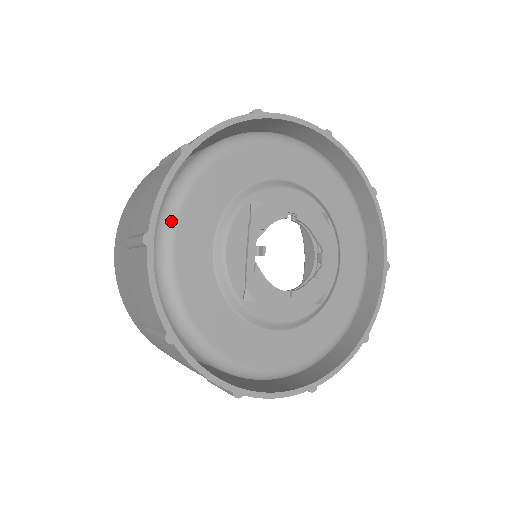
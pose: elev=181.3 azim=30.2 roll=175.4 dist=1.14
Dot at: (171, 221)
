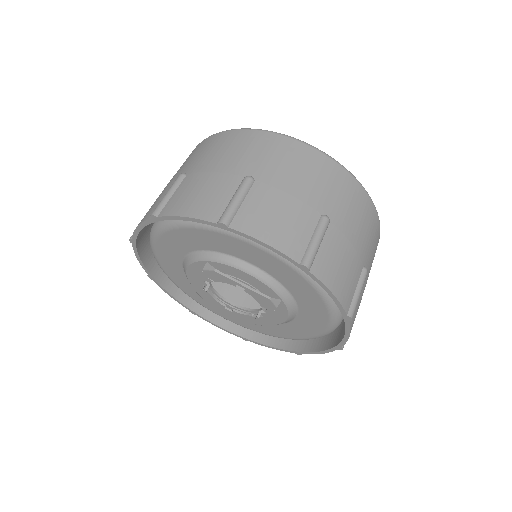
Dot at: (153, 237)
